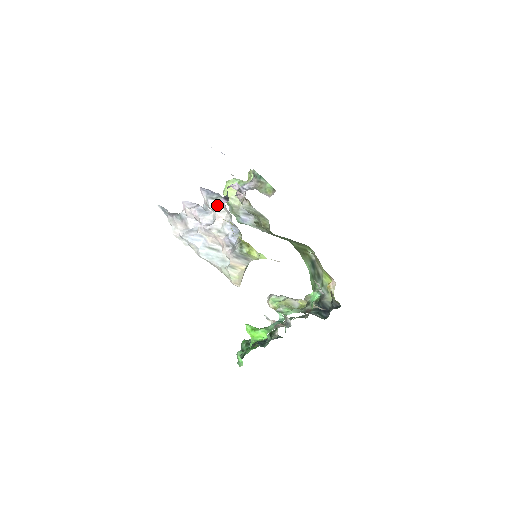
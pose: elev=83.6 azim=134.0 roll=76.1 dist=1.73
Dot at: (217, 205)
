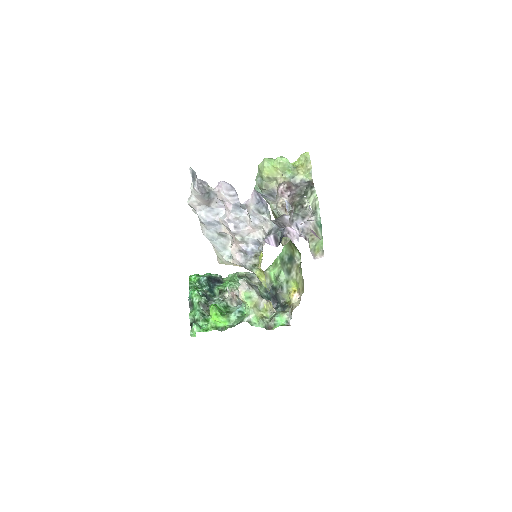
Dot at: (259, 219)
